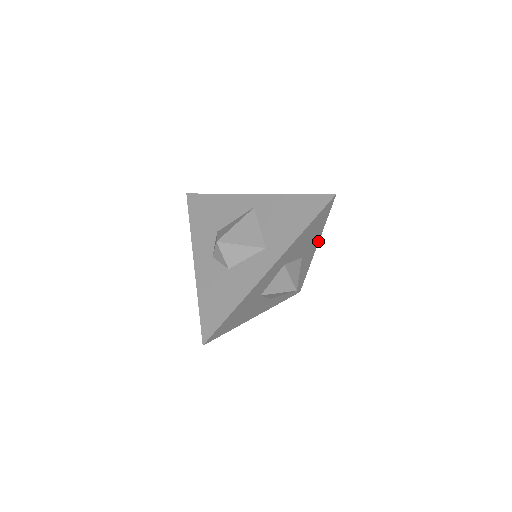
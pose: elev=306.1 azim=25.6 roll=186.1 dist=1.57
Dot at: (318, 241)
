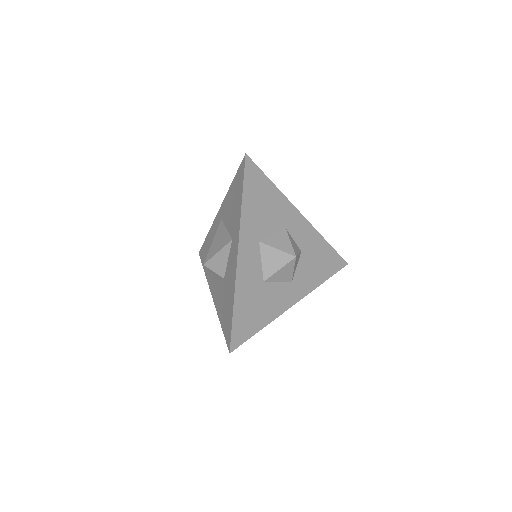
Dot at: (291, 204)
